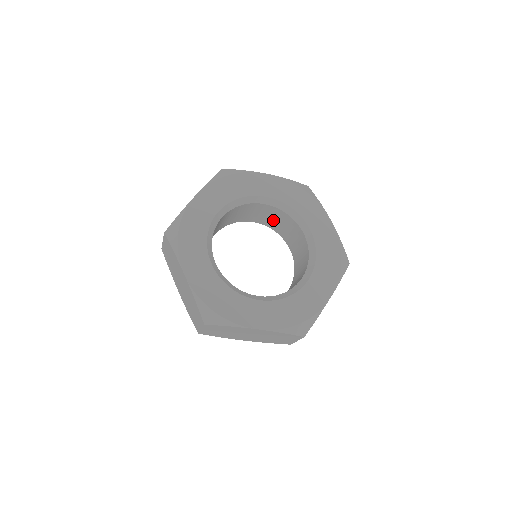
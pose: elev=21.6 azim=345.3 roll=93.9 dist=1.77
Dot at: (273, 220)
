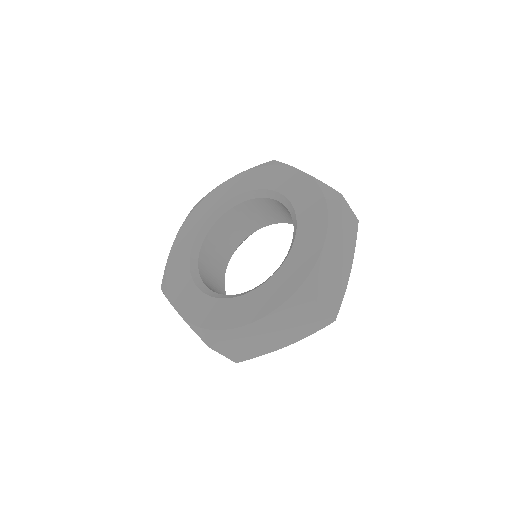
Dot at: (265, 214)
